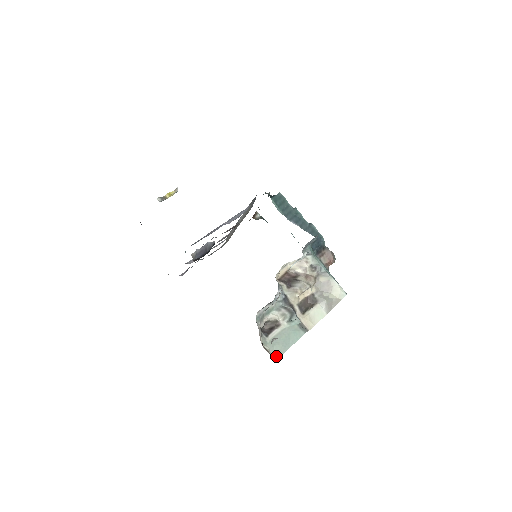
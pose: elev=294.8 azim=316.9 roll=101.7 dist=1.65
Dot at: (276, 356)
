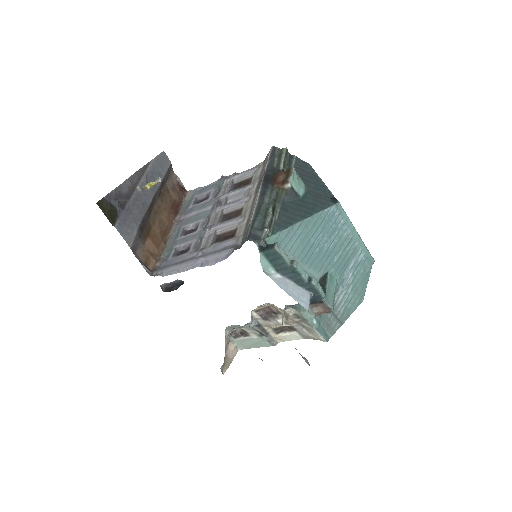
Dot at: (242, 348)
